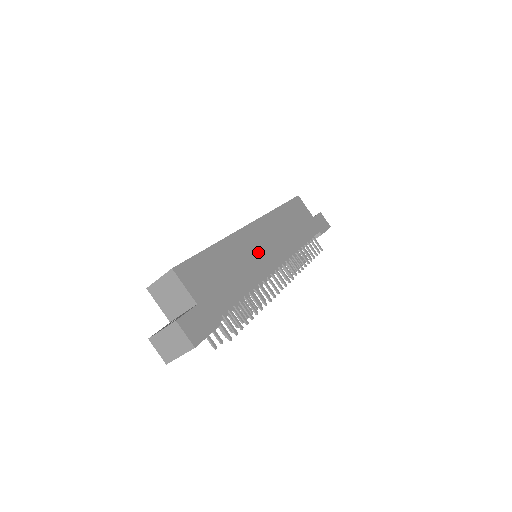
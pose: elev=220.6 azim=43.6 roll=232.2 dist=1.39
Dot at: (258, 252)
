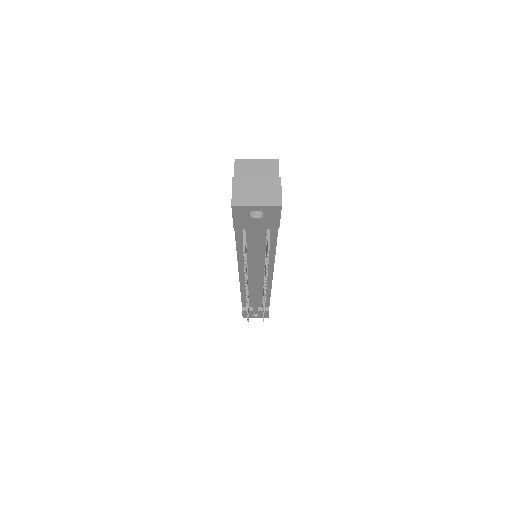
Dot at: occluded
